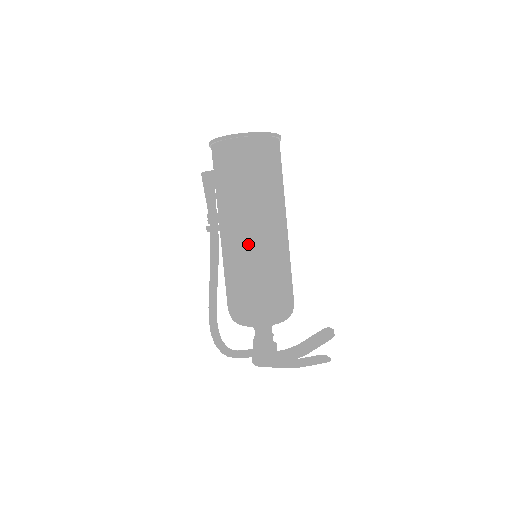
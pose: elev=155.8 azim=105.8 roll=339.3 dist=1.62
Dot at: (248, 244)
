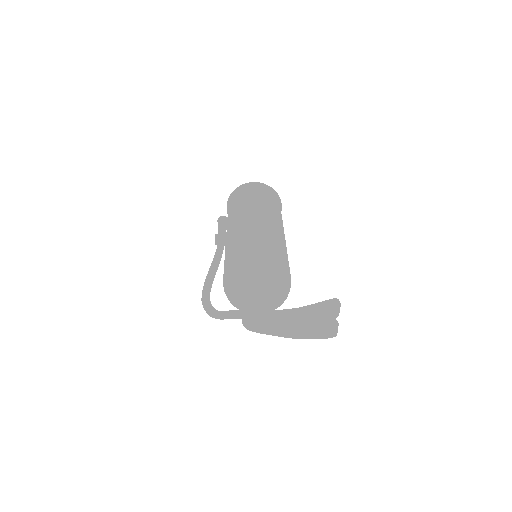
Dot at: (242, 224)
